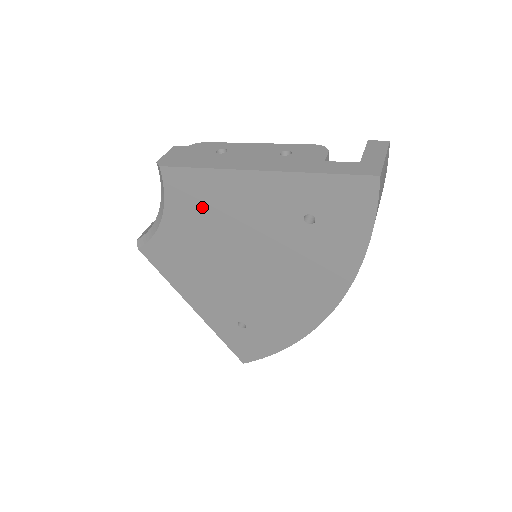
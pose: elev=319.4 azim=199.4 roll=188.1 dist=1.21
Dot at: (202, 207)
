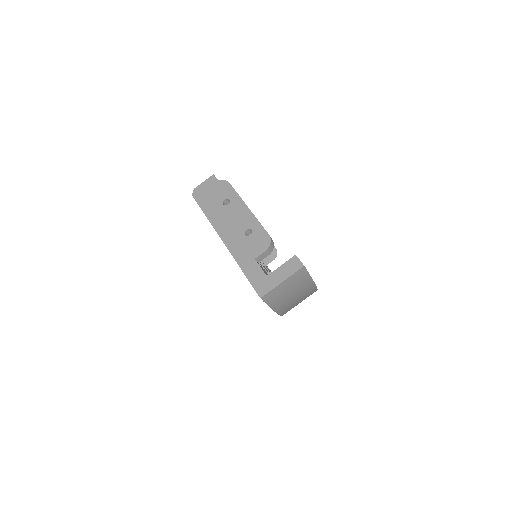
Dot at: occluded
